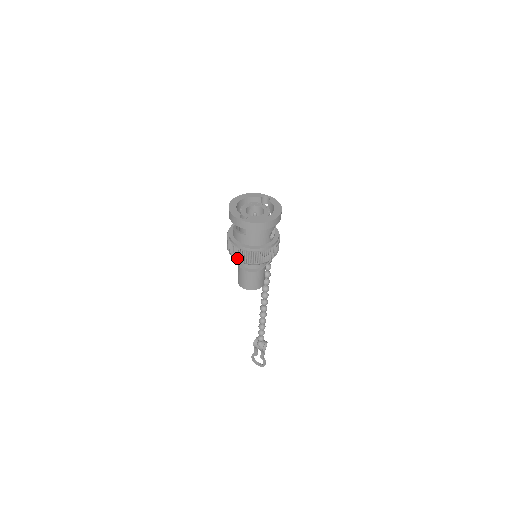
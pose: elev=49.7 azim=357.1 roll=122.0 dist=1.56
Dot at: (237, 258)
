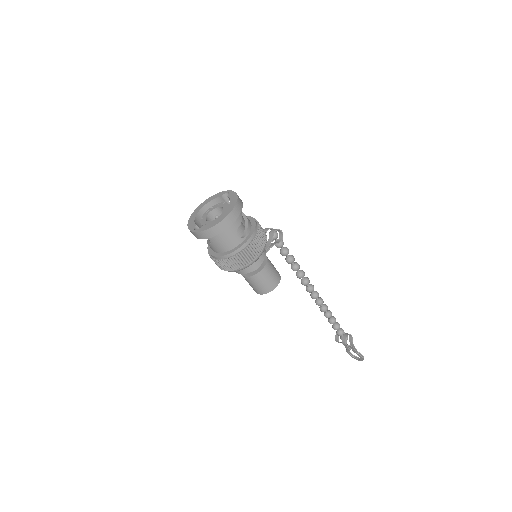
Dot at: (222, 269)
